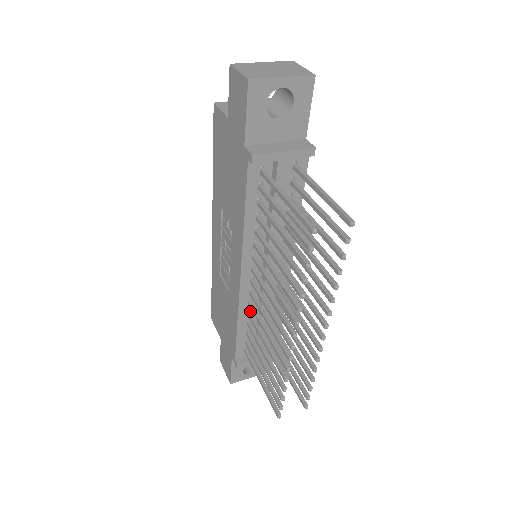
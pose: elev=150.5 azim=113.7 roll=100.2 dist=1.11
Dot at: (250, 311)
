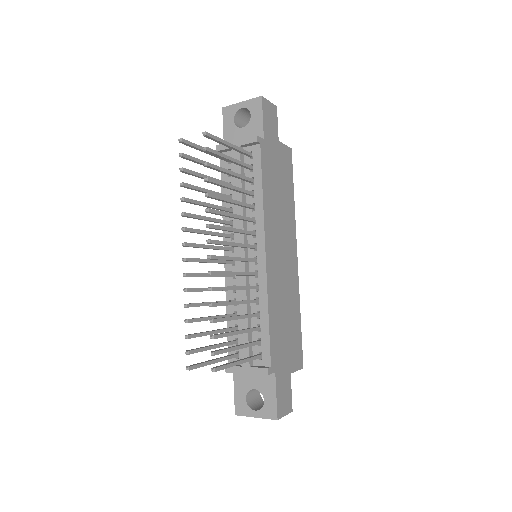
Dot at: (236, 300)
